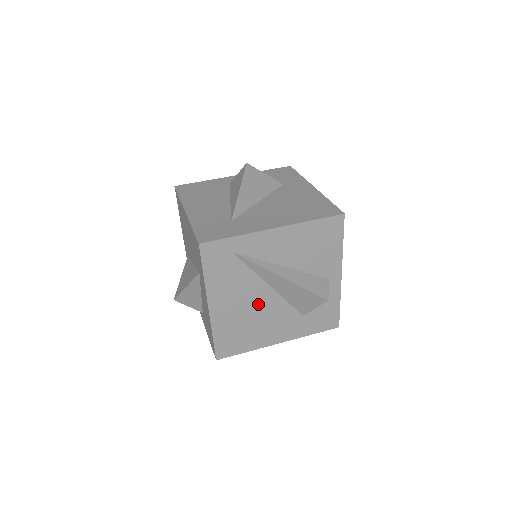
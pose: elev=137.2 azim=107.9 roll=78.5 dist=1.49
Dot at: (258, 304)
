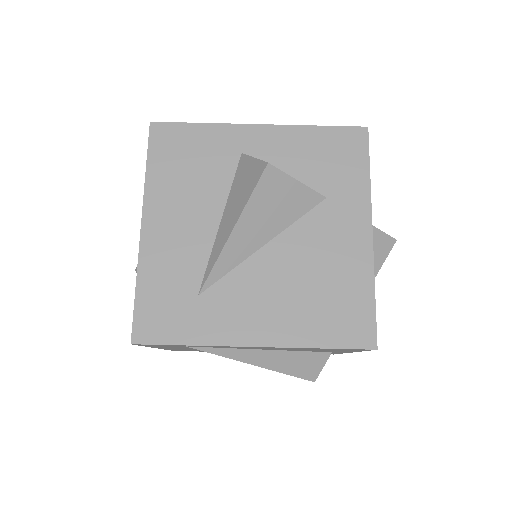
Dot at: occluded
